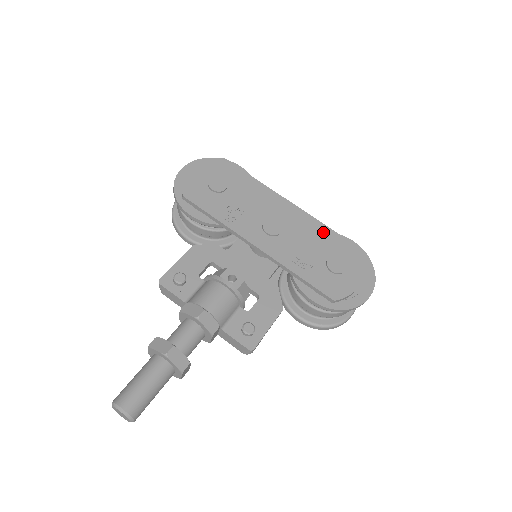
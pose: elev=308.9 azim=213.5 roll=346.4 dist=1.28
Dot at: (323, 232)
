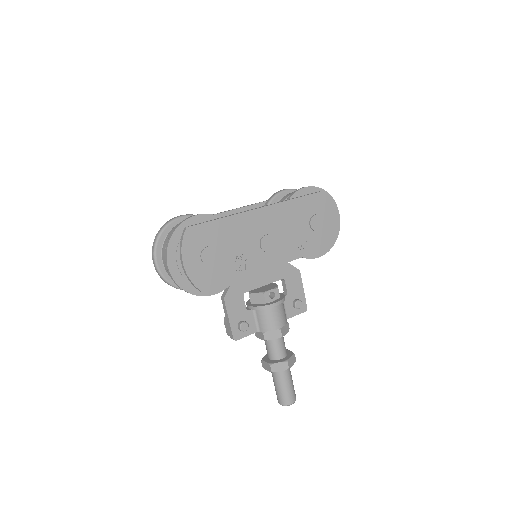
Dot at: (292, 208)
